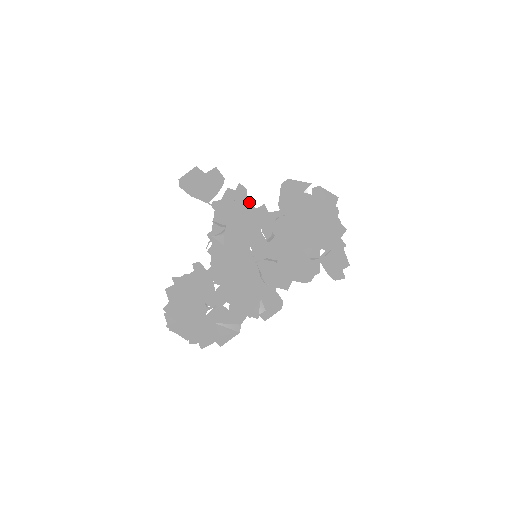
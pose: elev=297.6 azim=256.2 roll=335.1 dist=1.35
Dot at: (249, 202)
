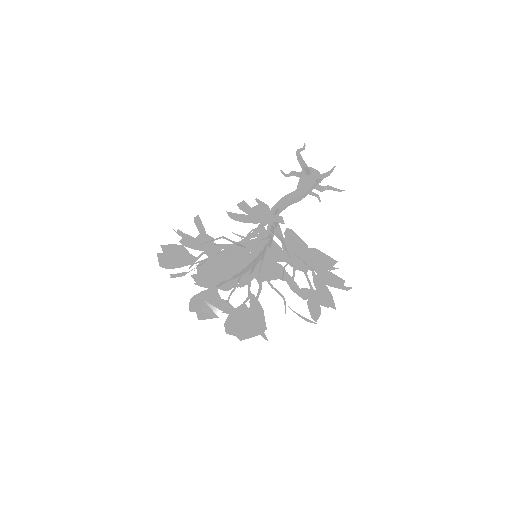
Dot at: (254, 252)
